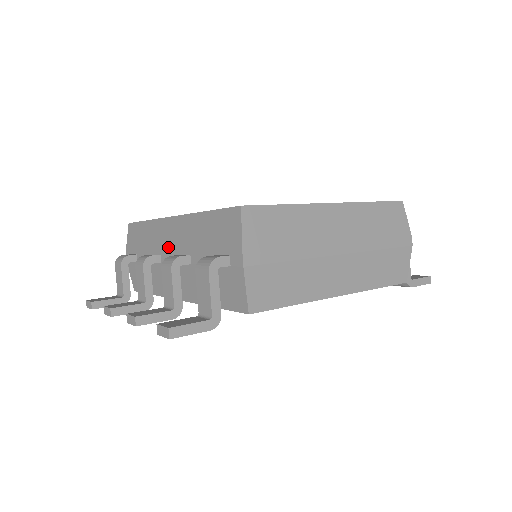
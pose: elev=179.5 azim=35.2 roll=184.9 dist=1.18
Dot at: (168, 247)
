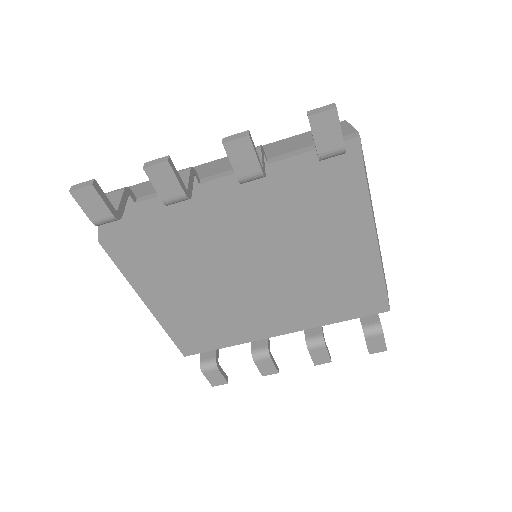
Dot at: (218, 170)
